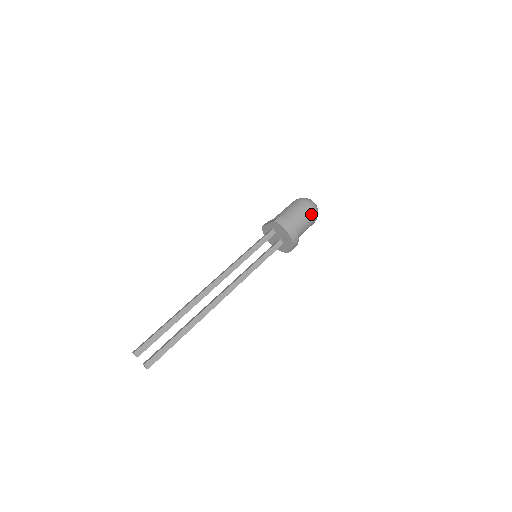
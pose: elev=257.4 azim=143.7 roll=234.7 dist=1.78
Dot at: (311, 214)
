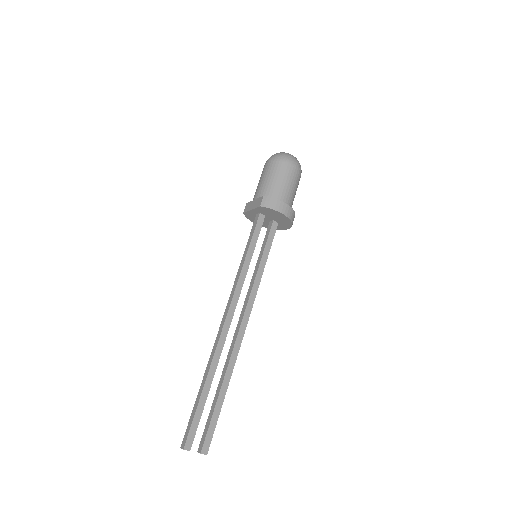
Dot at: (295, 173)
